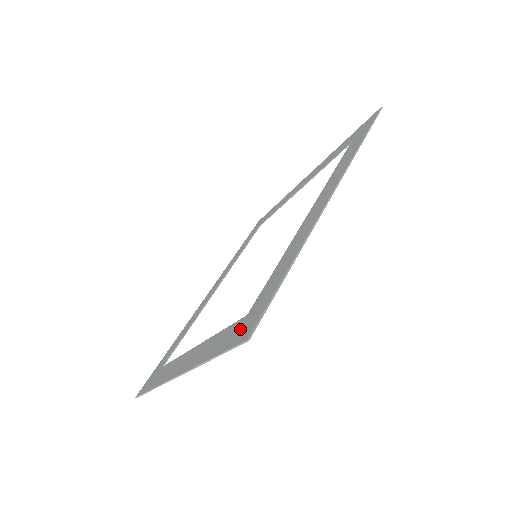
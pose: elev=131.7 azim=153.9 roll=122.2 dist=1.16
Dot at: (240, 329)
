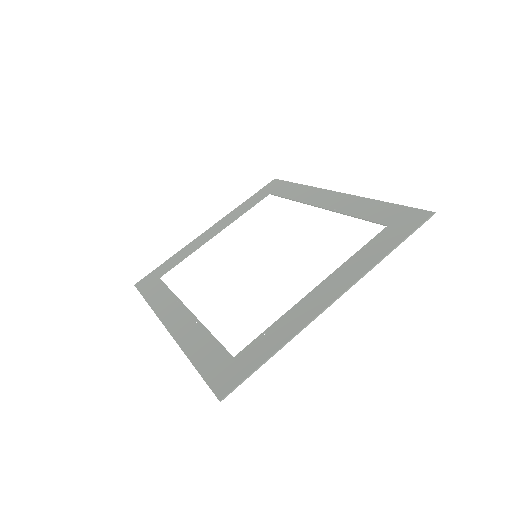
Dot at: (402, 225)
